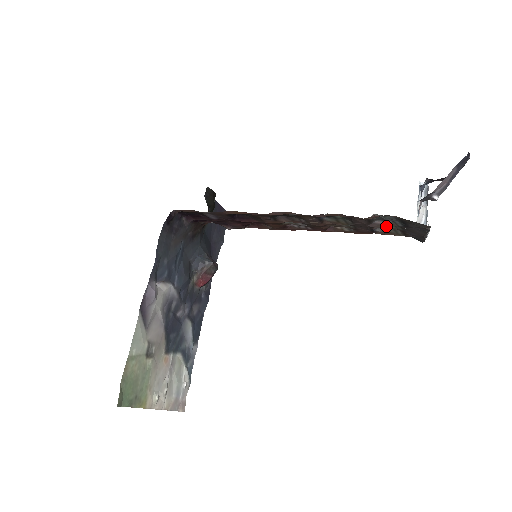
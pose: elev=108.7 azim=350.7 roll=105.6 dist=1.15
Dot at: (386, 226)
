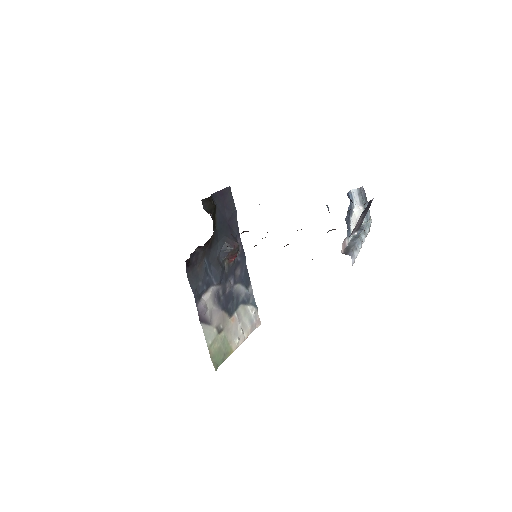
Dot at: occluded
